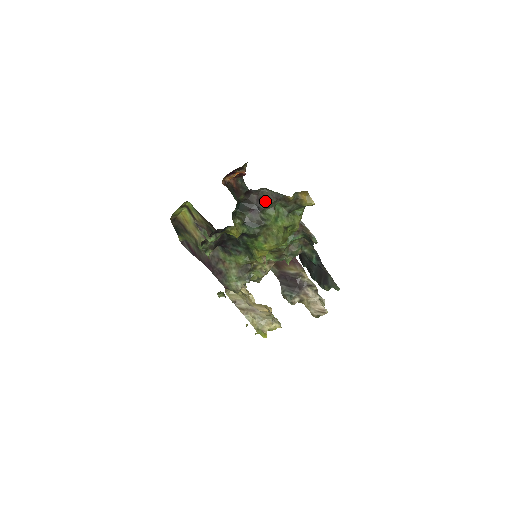
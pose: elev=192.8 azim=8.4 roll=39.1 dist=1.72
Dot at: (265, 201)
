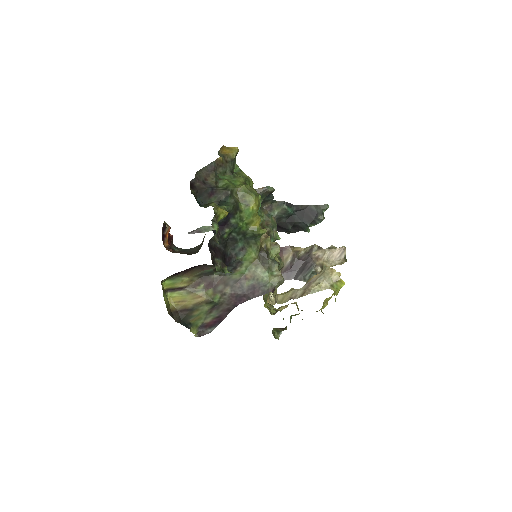
Dot at: (209, 180)
